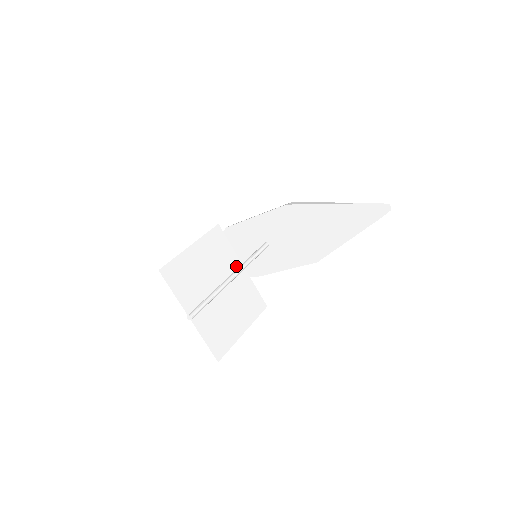
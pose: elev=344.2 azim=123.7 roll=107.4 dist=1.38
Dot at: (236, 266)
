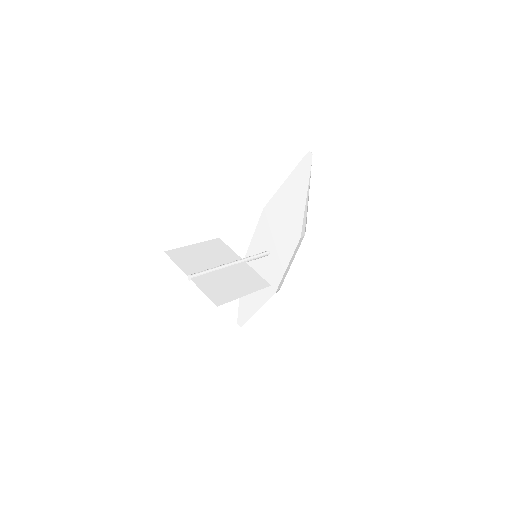
Dot at: occluded
